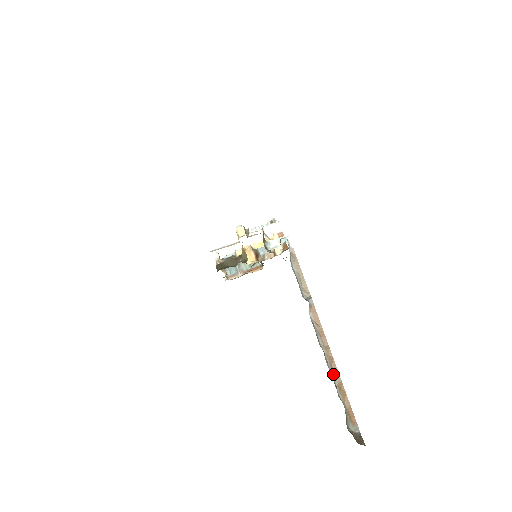
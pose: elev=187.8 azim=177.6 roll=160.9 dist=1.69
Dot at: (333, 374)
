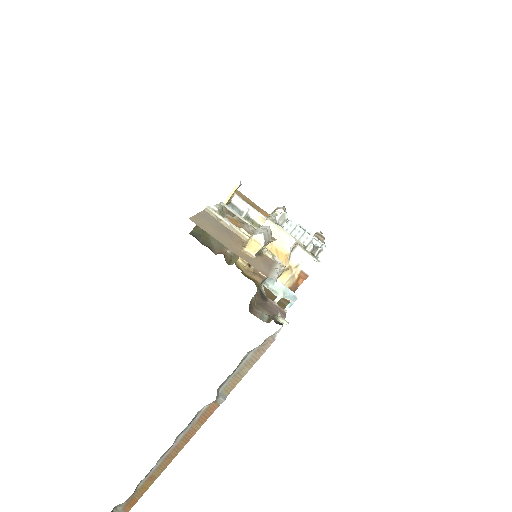
Dot at: (157, 466)
